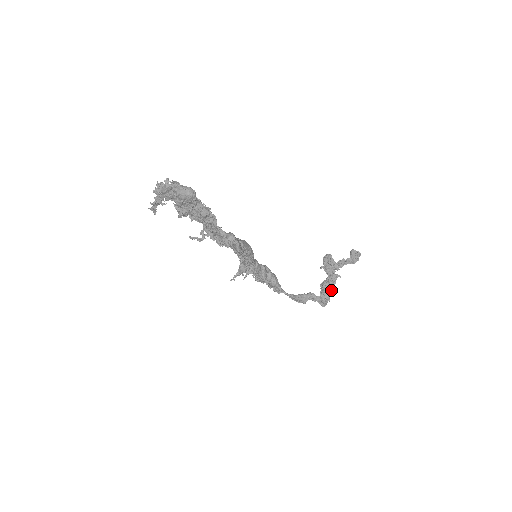
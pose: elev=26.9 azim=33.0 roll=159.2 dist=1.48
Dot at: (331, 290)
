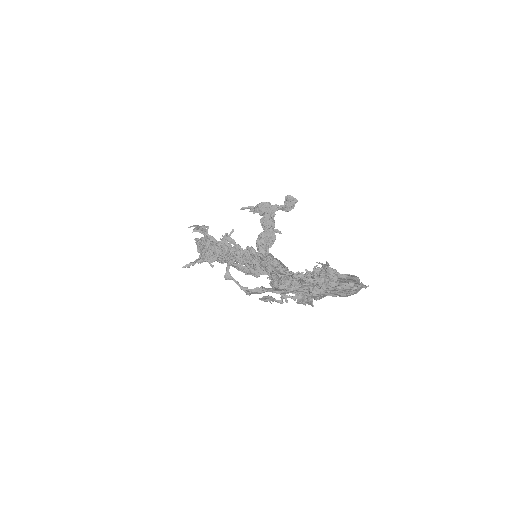
Dot at: (268, 247)
